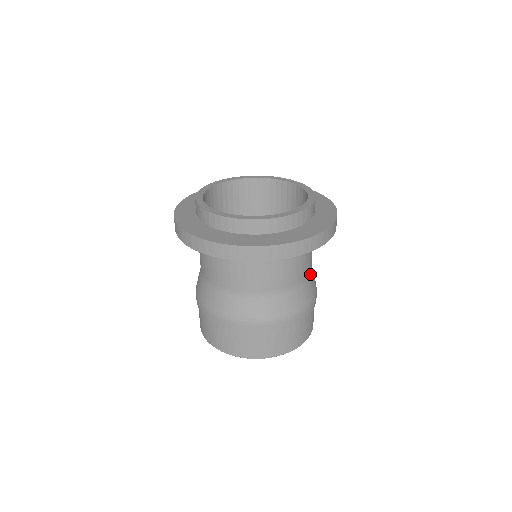
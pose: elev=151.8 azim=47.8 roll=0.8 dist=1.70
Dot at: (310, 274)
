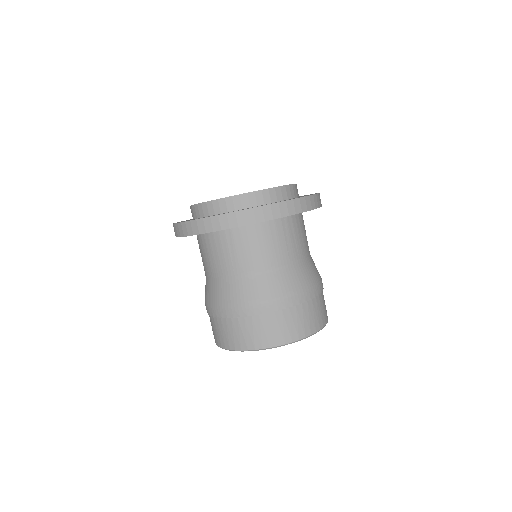
Dot at: occluded
